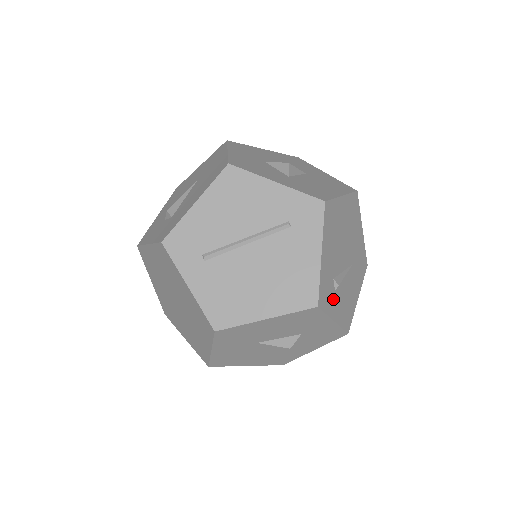
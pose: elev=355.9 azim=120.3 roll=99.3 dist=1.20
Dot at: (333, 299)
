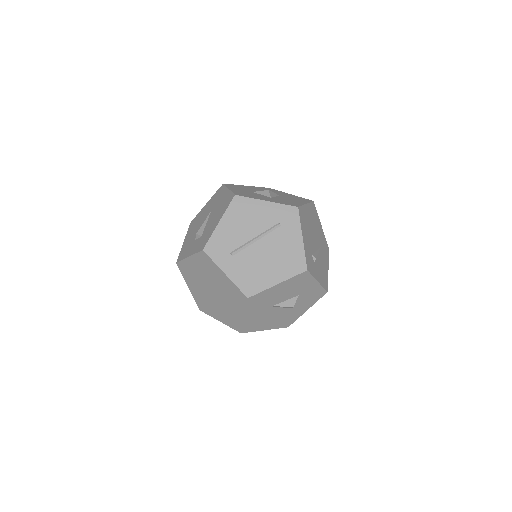
Dot at: (314, 267)
